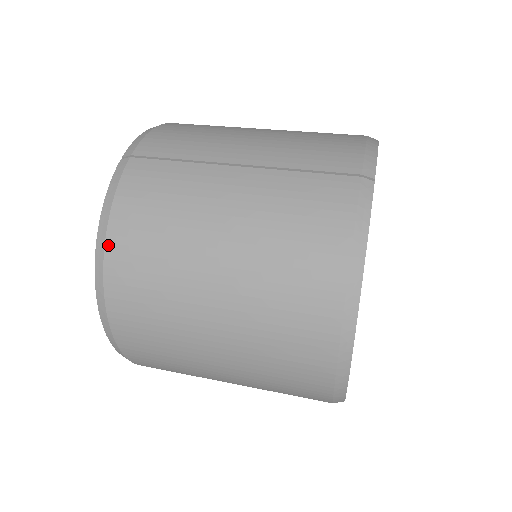
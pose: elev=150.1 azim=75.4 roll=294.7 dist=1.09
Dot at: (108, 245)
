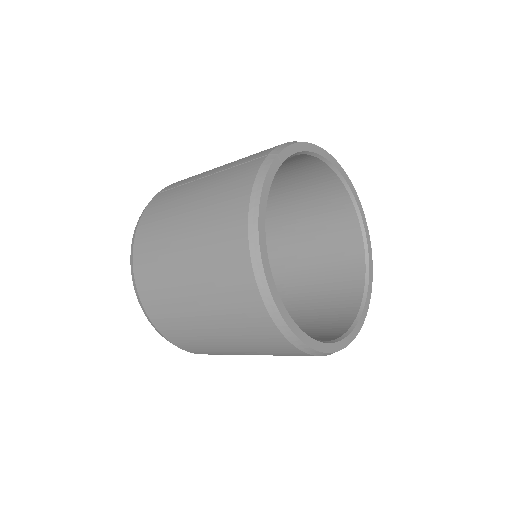
Dot at: (135, 242)
